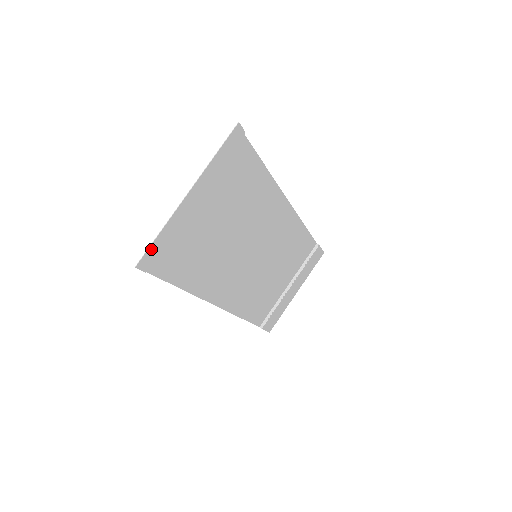
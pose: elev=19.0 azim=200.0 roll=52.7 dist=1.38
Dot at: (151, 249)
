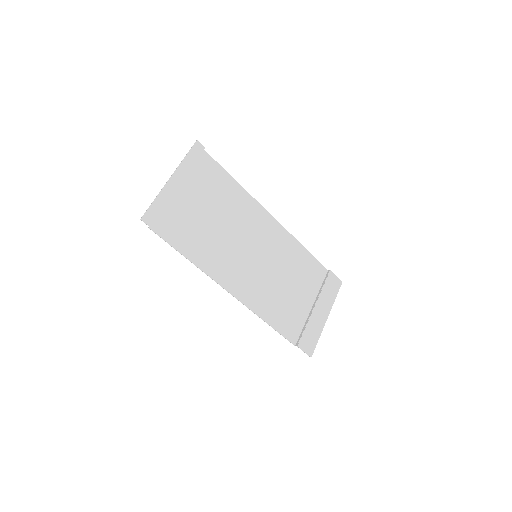
Dot at: (150, 210)
